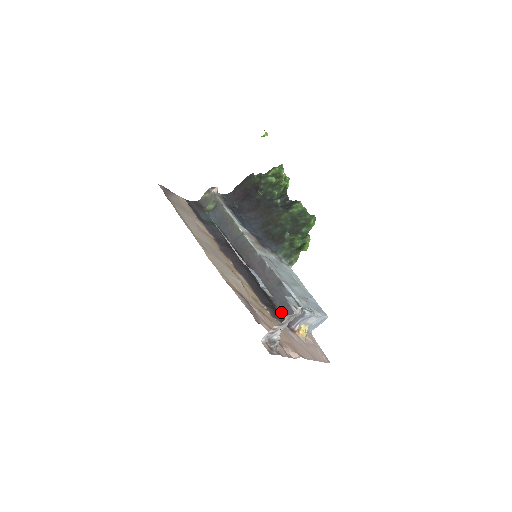
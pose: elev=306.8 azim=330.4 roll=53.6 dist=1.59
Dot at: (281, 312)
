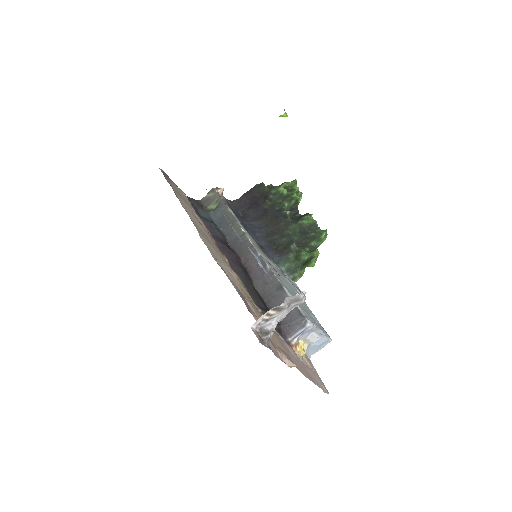
Dot at: occluded
